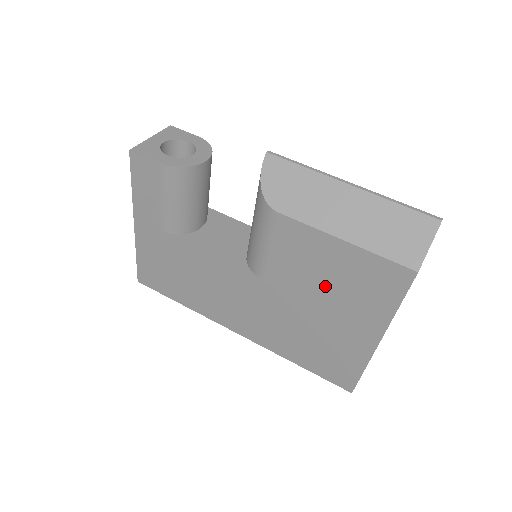
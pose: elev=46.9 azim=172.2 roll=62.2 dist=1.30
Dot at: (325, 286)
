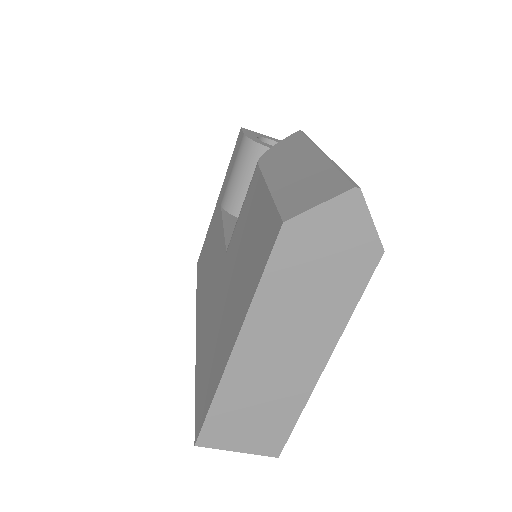
Dot at: (242, 256)
